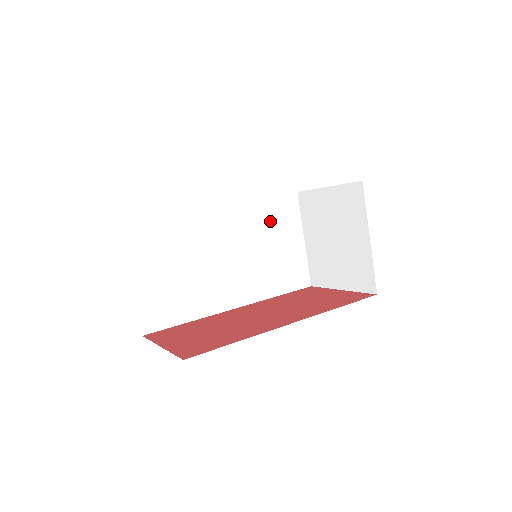
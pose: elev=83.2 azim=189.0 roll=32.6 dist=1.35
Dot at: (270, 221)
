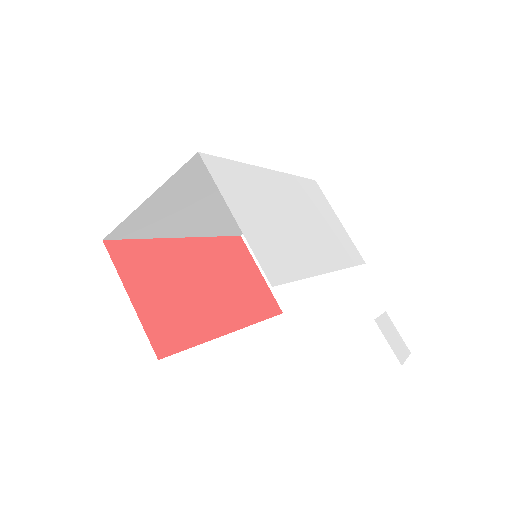
Dot at: occluded
